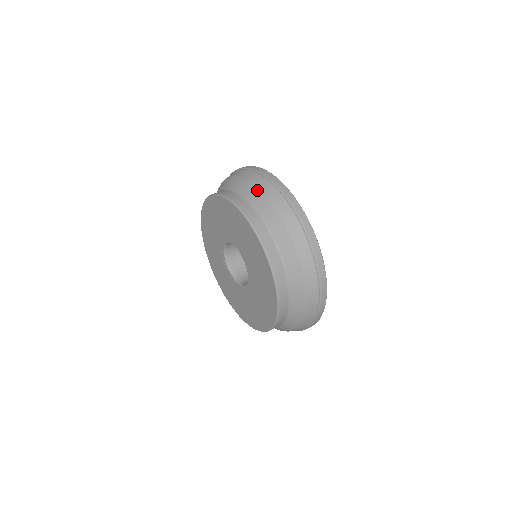
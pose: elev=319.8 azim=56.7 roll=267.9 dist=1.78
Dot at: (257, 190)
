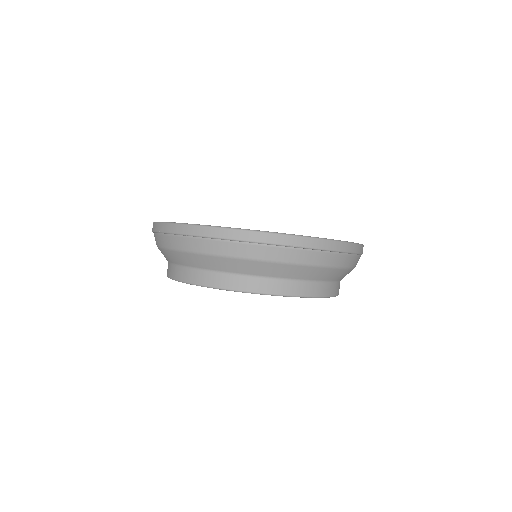
Dot at: (173, 252)
